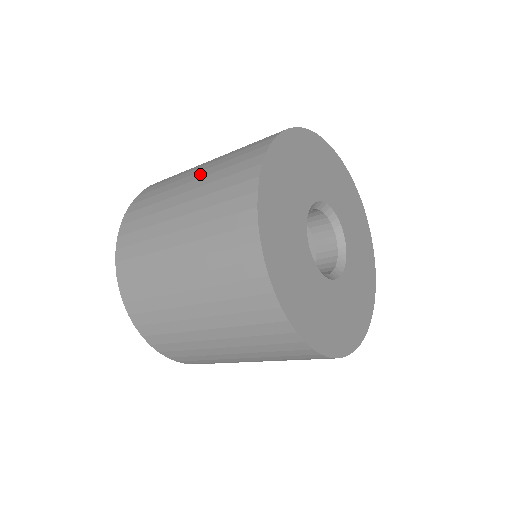
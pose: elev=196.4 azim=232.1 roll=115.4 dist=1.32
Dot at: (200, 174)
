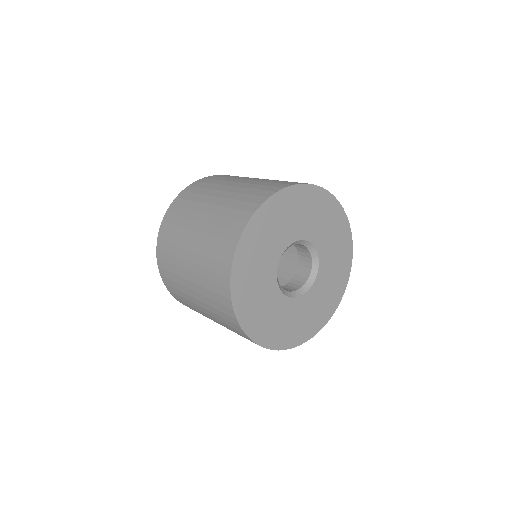
Dot at: (202, 227)
